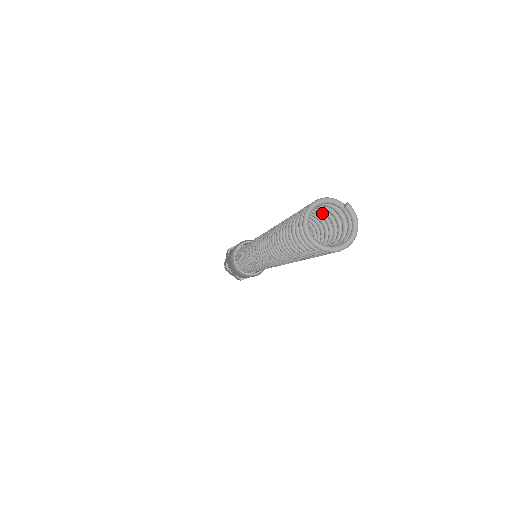
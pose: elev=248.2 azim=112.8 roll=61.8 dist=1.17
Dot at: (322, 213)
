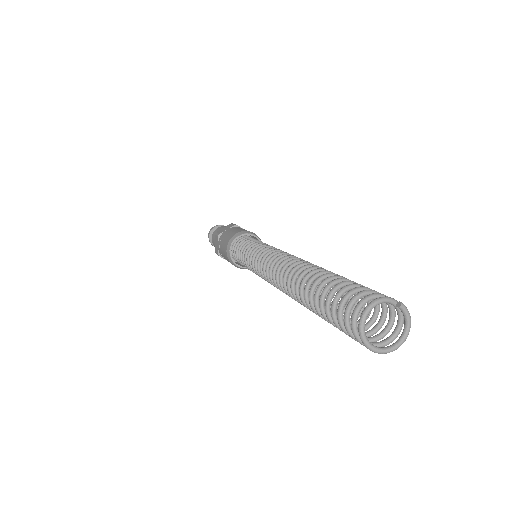
Dot at: occluded
